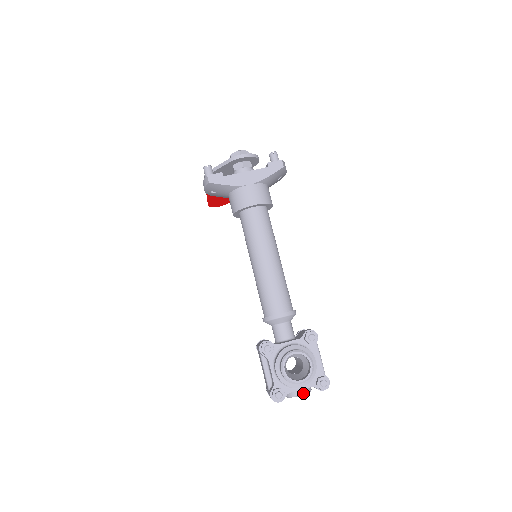
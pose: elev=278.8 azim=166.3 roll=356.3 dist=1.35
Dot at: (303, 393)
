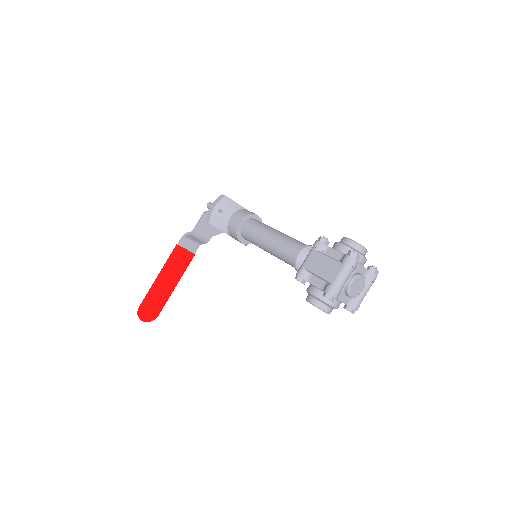
Dot at: (363, 276)
